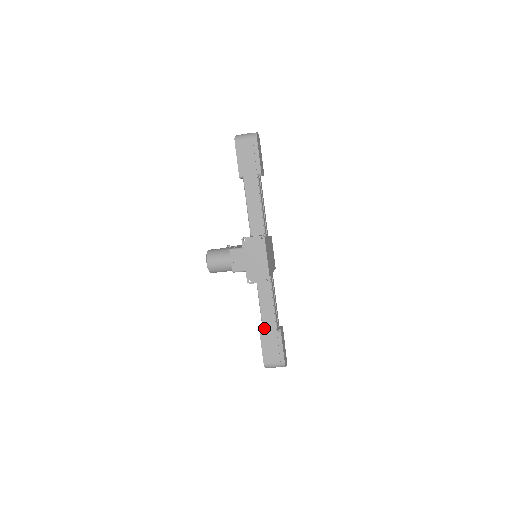
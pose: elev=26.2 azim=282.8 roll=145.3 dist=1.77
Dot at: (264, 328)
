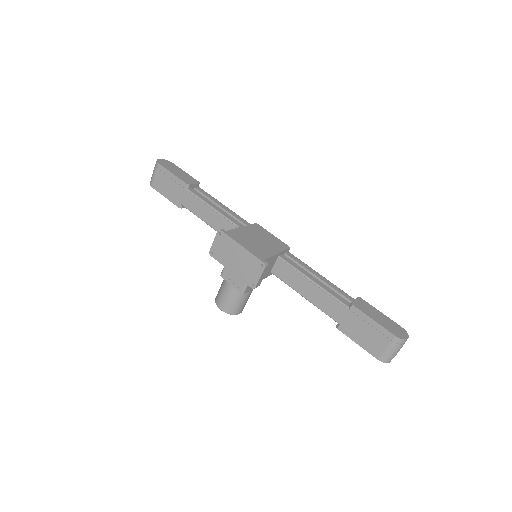
Dot at: (334, 319)
